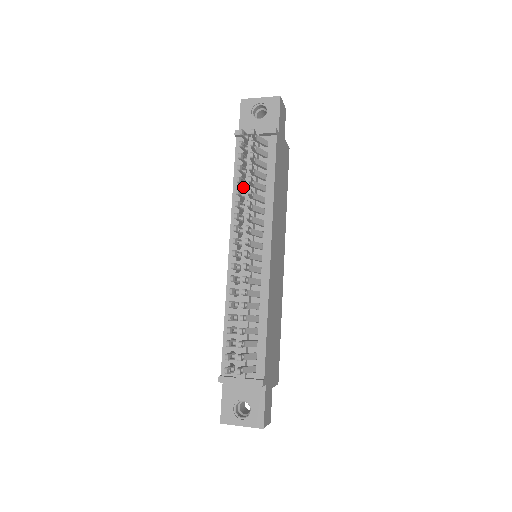
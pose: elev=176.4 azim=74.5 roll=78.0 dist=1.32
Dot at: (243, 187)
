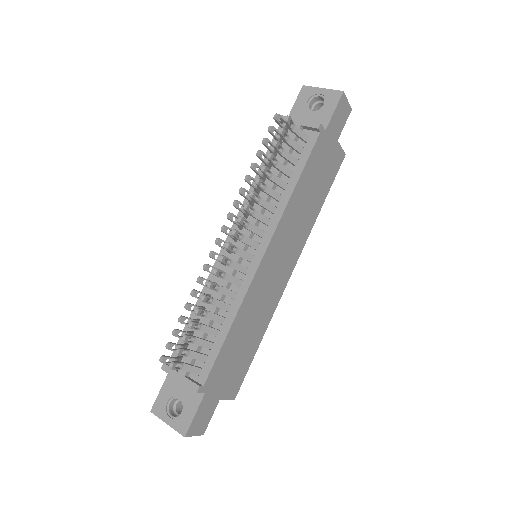
Dot at: (260, 177)
